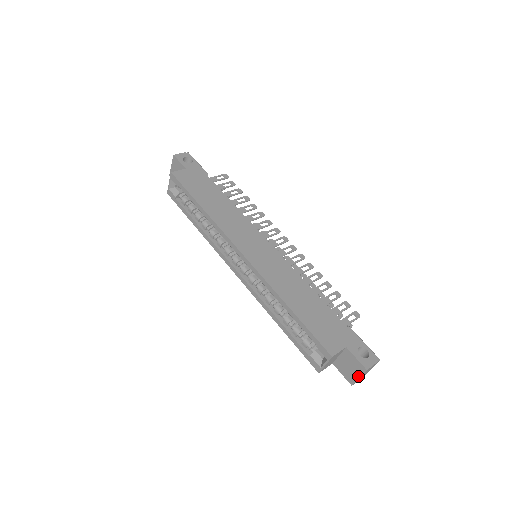
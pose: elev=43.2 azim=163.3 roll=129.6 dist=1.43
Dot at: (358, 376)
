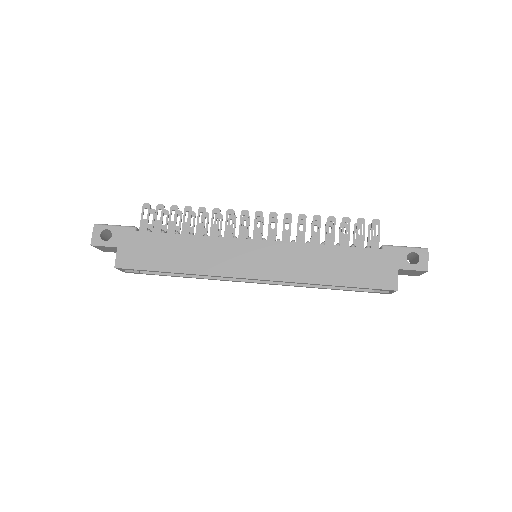
Dot at: (421, 274)
